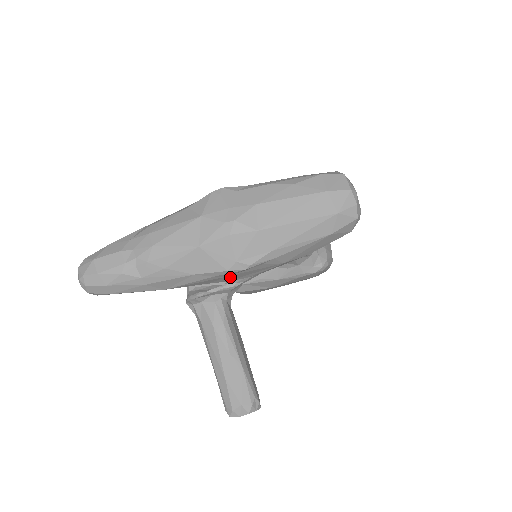
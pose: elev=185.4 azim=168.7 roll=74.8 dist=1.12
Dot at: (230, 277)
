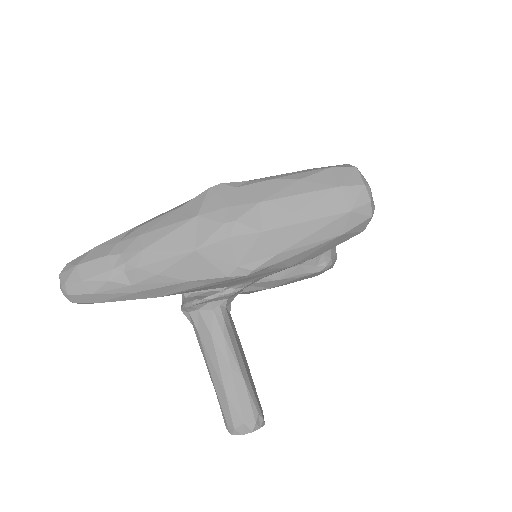
Dot at: (230, 283)
